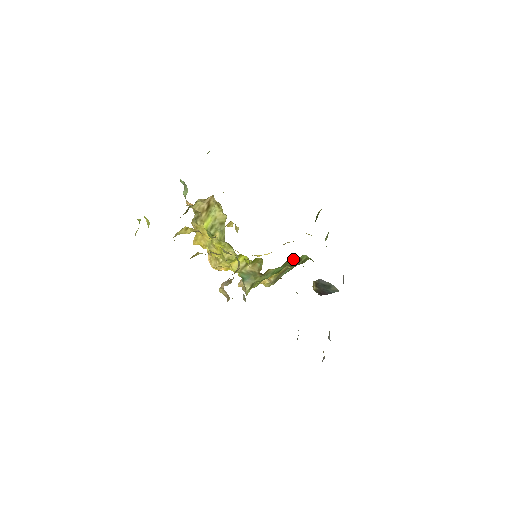
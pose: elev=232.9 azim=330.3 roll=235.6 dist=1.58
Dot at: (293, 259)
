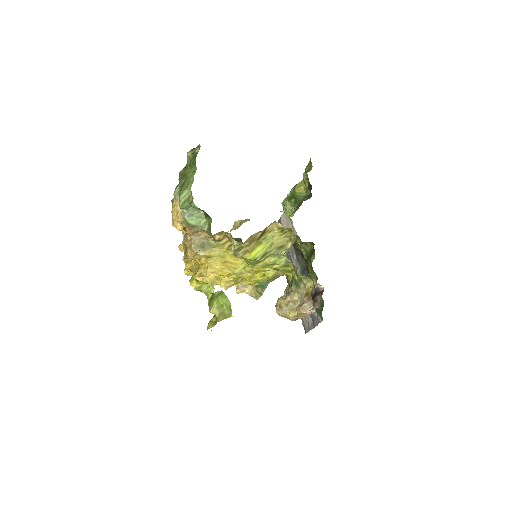
Dot at: occluded
